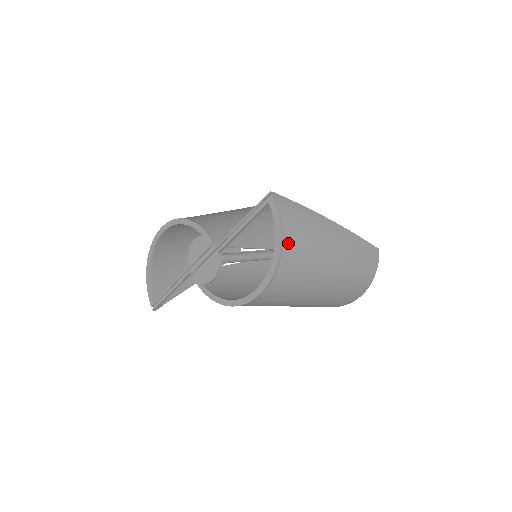
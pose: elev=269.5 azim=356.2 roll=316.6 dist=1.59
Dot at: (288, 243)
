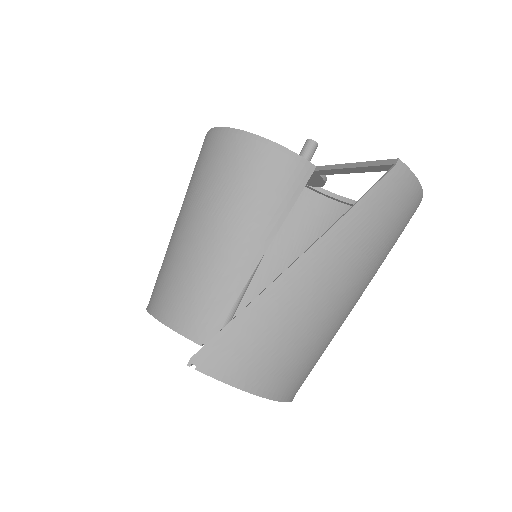
Dot at: (268, 381)
